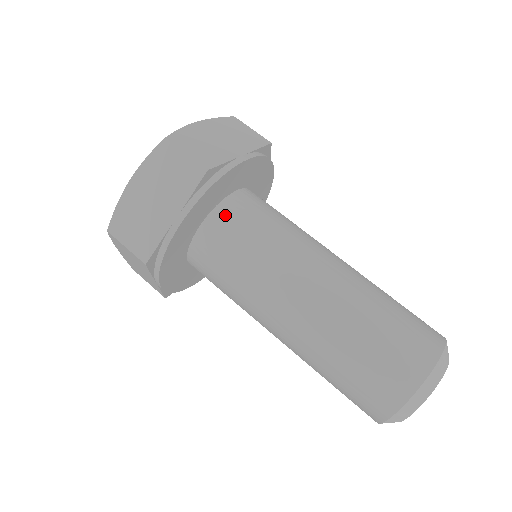
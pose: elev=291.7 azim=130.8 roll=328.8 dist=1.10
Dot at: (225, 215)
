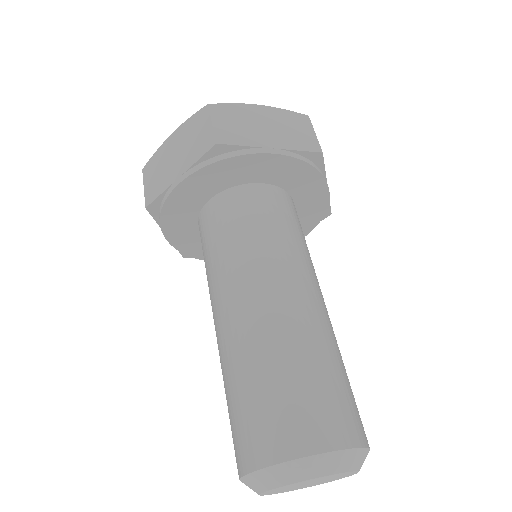
Dot at: (232, 198)
